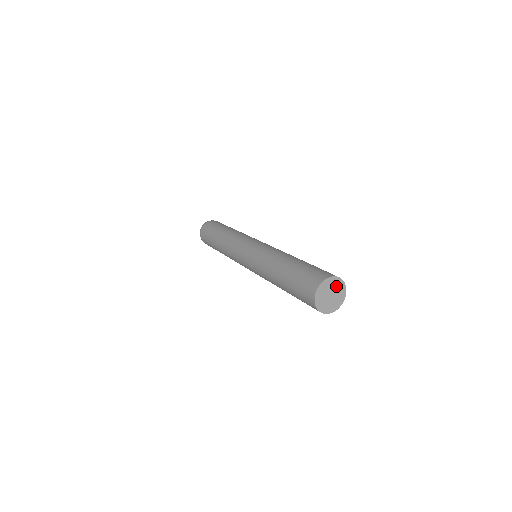
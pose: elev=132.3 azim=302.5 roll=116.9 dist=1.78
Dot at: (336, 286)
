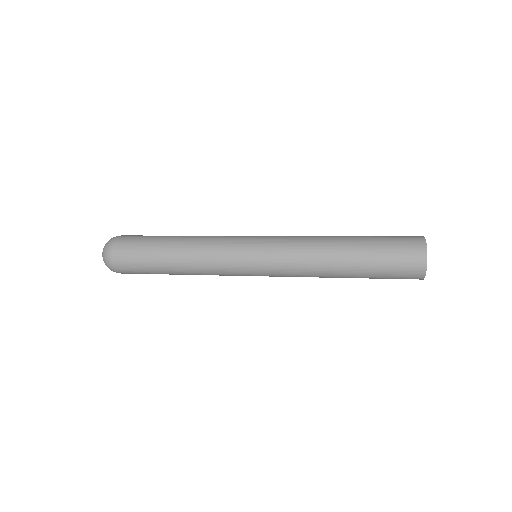
Dot at: occluded
